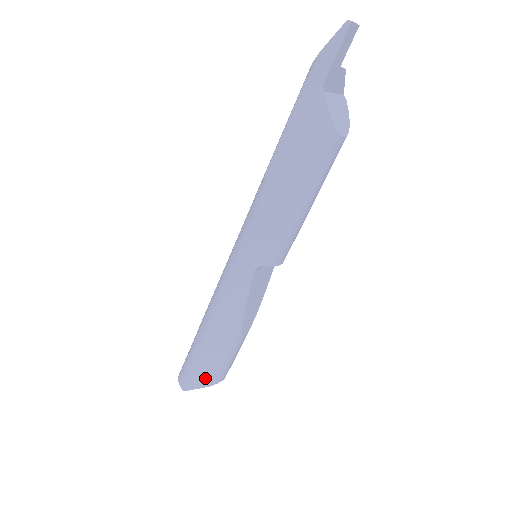
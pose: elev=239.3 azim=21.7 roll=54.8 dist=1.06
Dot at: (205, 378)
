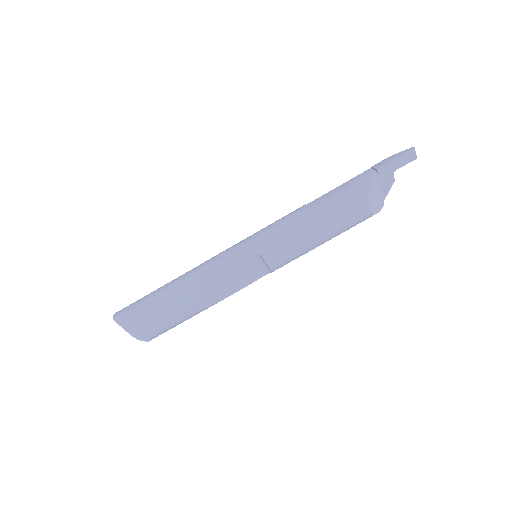
Dot at: (139, 317)
